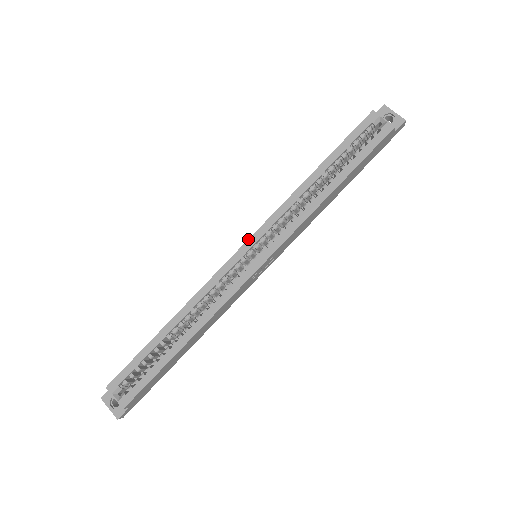
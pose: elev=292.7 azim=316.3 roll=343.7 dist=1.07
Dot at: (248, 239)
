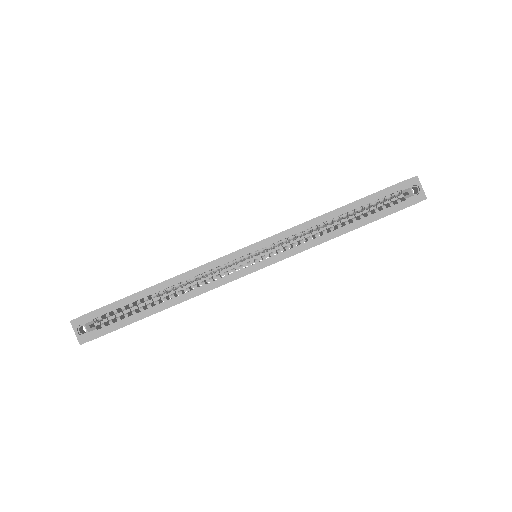
Dot at: (257, 242)
